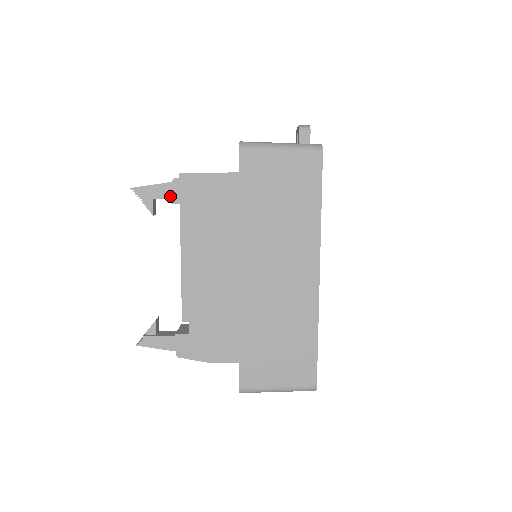
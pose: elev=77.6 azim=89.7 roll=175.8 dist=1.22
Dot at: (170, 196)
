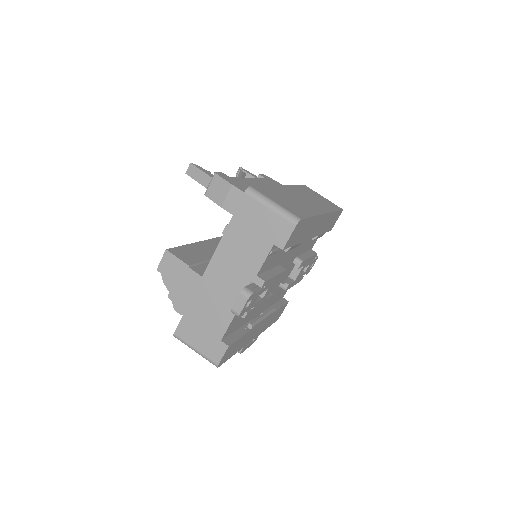
Dot at: occluded
